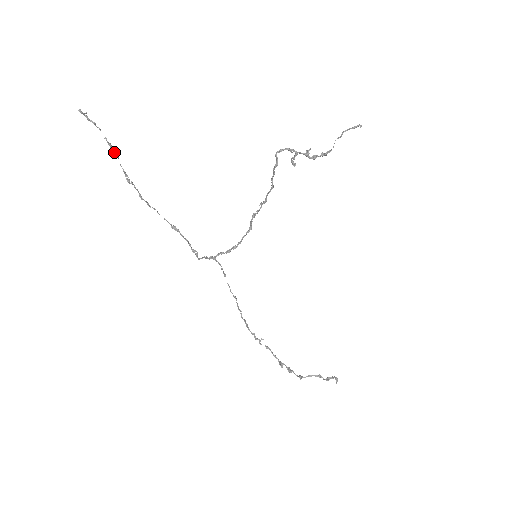
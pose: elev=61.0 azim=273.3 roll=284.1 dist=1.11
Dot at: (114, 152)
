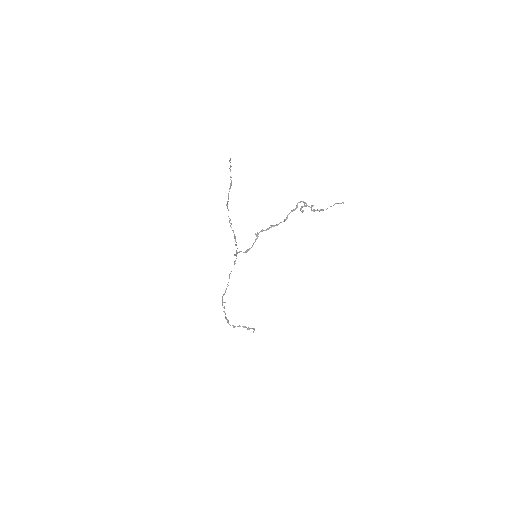
Dot at: occluded
